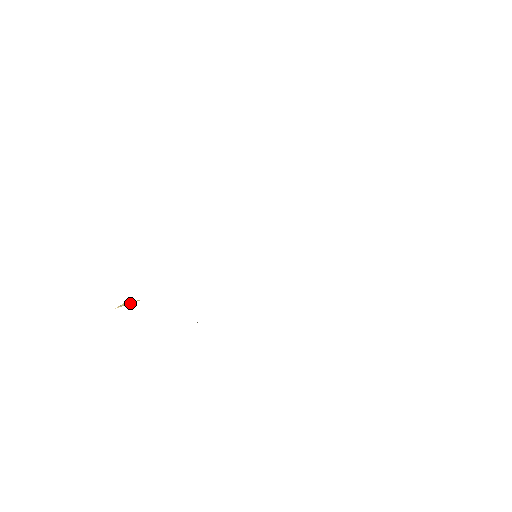
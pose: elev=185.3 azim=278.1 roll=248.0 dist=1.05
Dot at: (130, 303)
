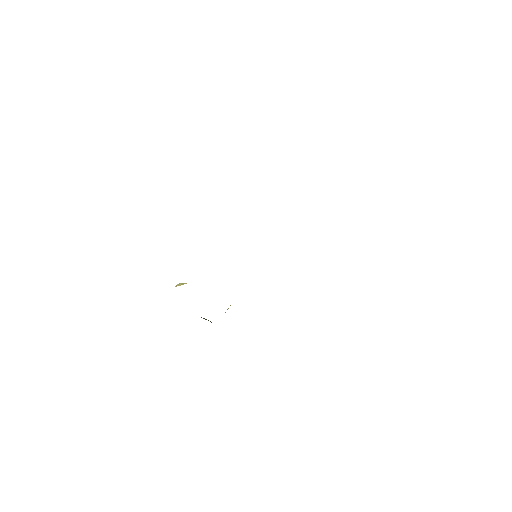
Dot at: occluded
